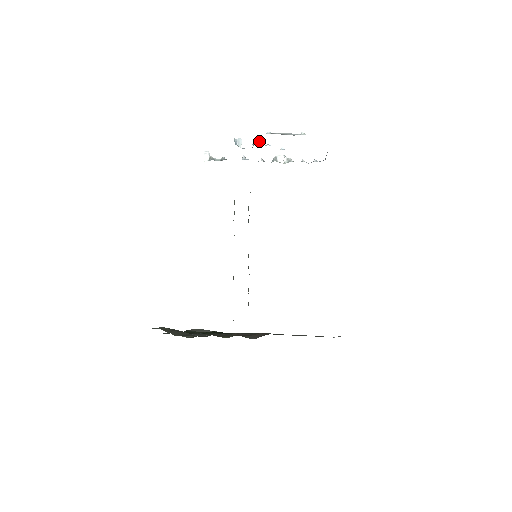
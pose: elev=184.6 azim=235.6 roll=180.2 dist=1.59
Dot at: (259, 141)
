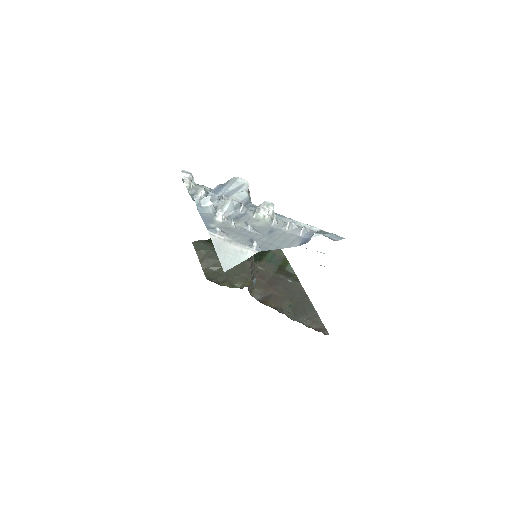
Dot at: (220, 216)
